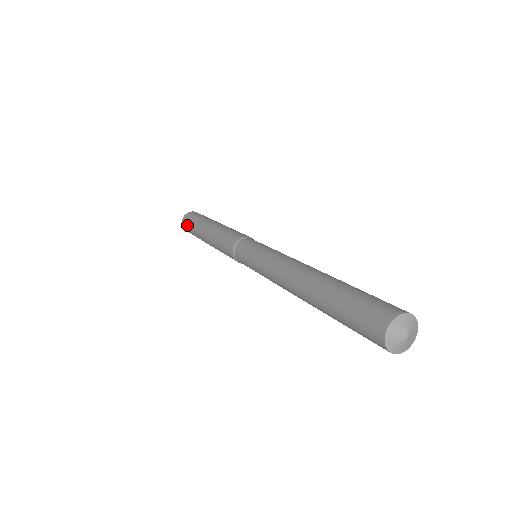
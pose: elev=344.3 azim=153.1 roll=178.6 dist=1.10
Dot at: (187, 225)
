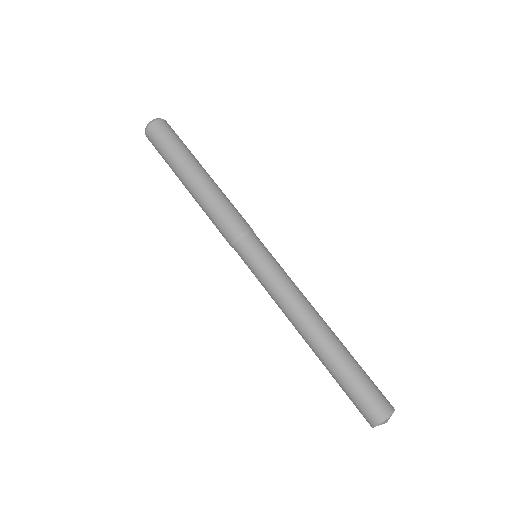
Dot at: occluded
